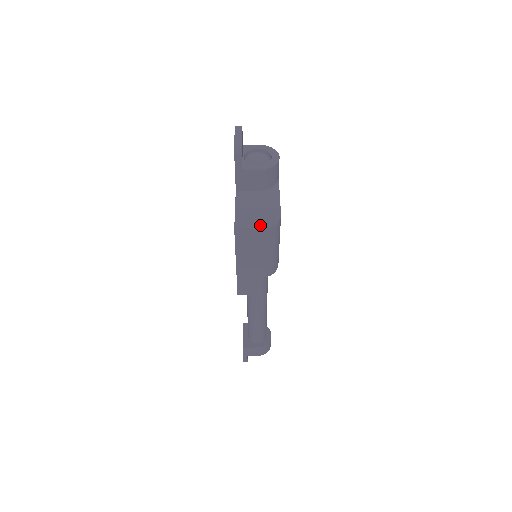
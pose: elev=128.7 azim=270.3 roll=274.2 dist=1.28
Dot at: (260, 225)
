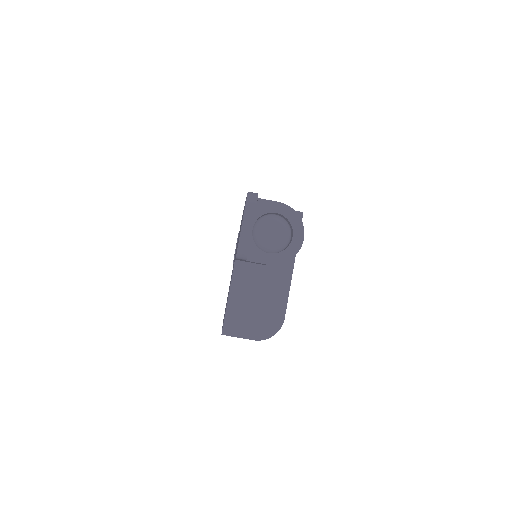
Dot at: (254, 333)
